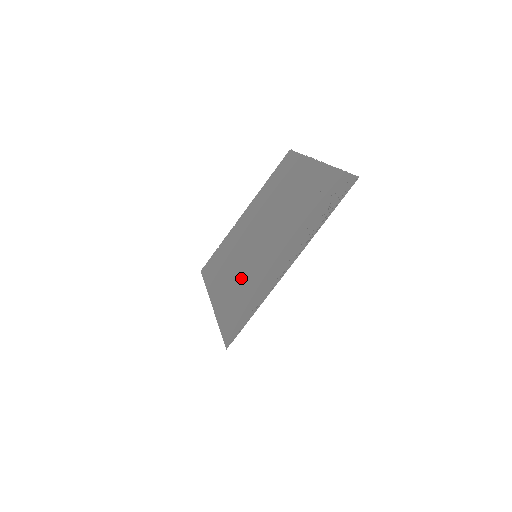
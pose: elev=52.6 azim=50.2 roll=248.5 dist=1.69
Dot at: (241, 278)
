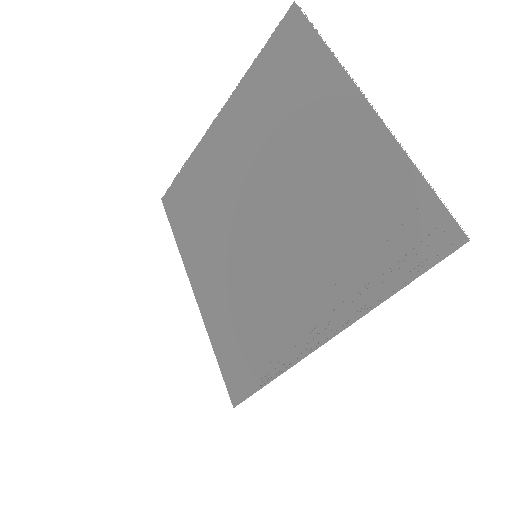
Dot at: (236, 284)
